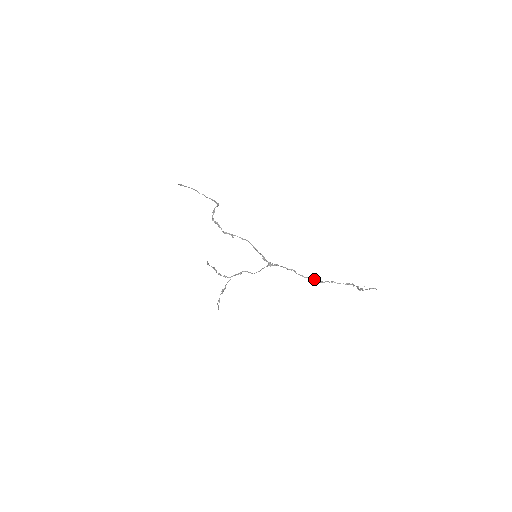
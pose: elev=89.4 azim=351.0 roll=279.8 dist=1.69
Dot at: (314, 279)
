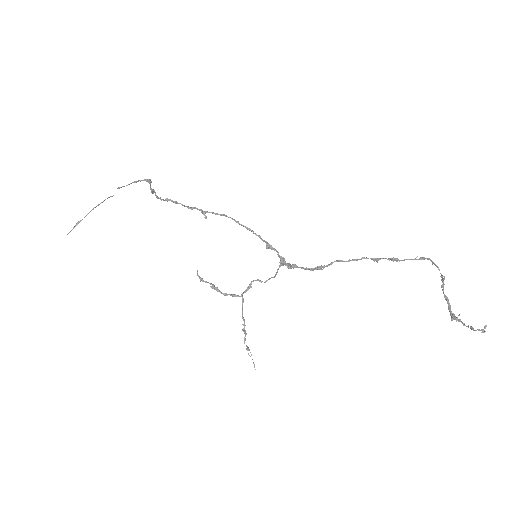
Dot at: (361, 259)
